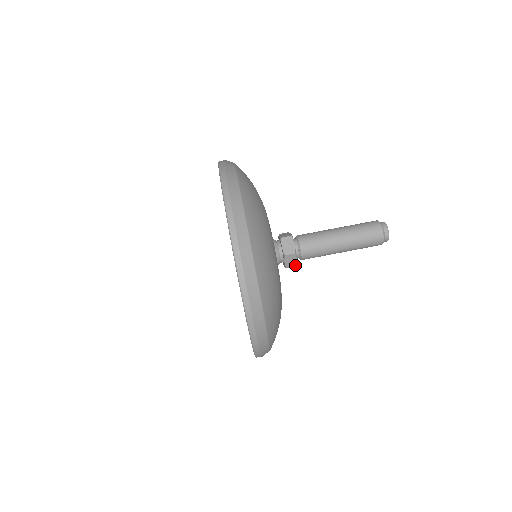
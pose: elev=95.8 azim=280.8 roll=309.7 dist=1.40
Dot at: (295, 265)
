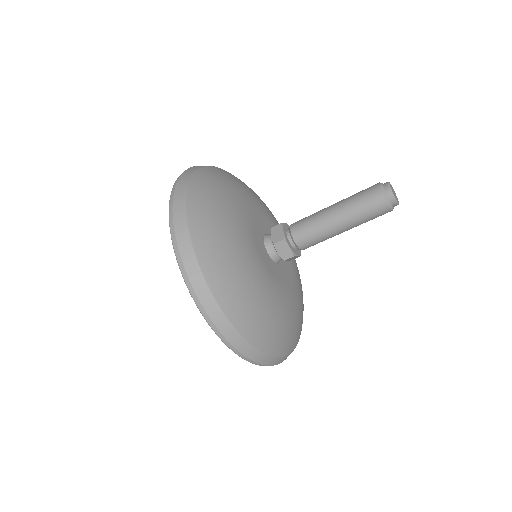
Dot at: (299, 256)
